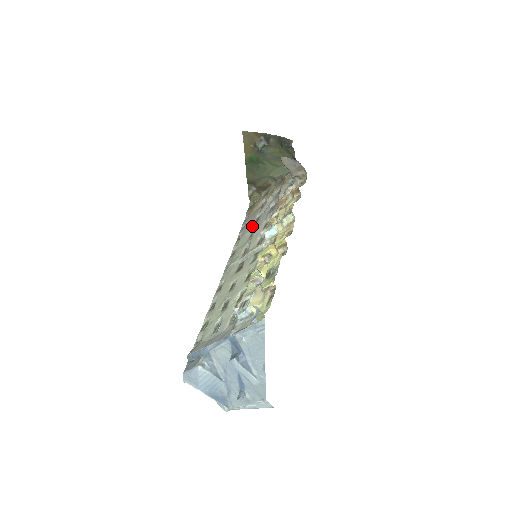
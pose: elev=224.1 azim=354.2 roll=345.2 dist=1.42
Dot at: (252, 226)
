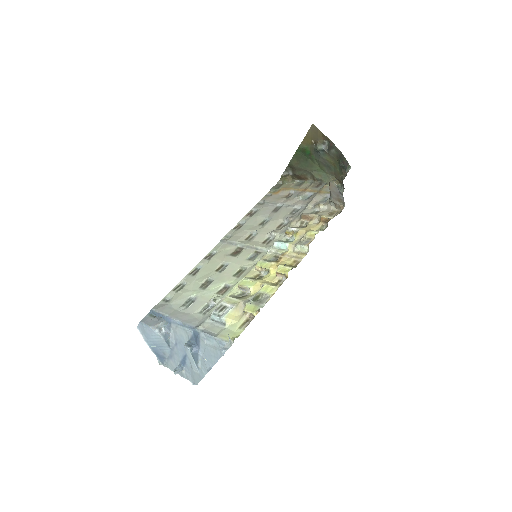
Dot at: (269, 212)
